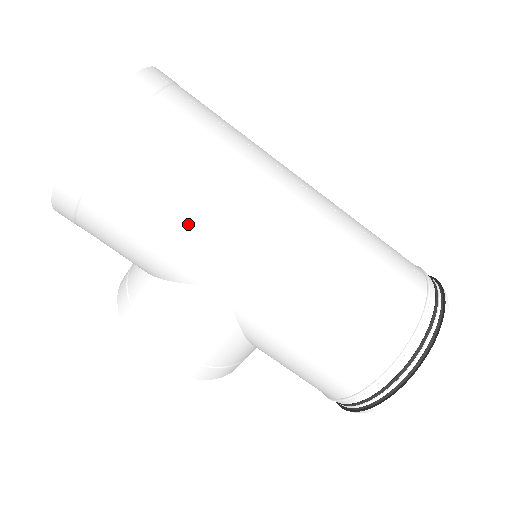
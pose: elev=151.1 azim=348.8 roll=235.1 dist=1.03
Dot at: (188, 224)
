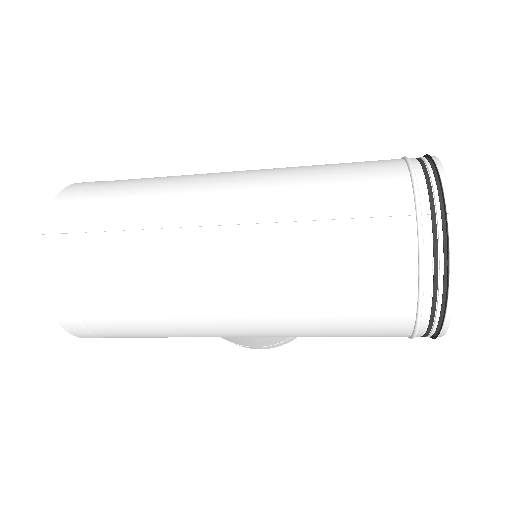
Dot at: (171, 330)
